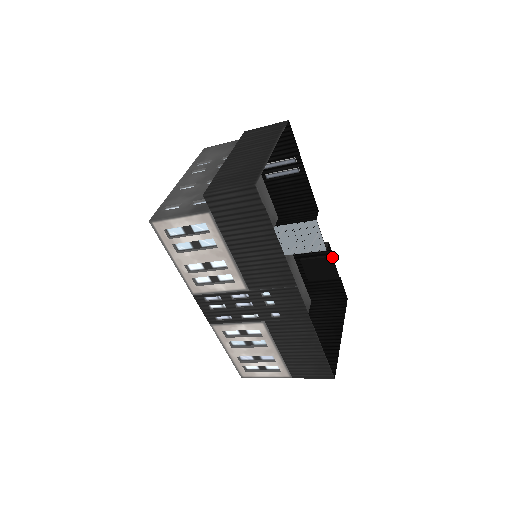
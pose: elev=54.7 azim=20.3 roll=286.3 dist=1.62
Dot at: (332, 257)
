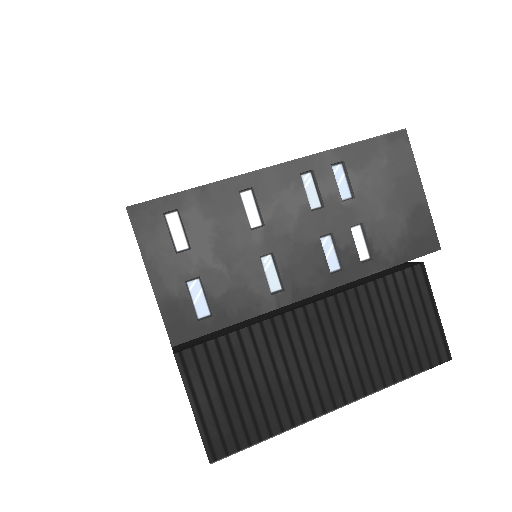
Dot at: occluded
